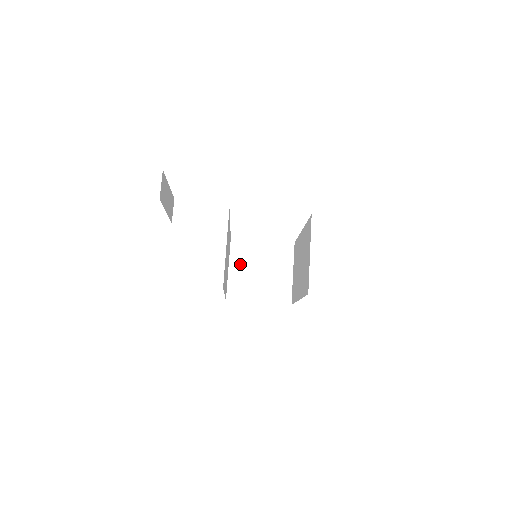
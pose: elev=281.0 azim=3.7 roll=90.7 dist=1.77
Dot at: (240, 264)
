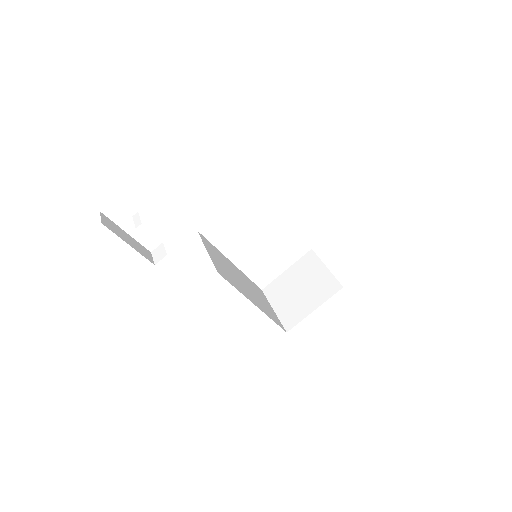
Dot at: (280, 299)
